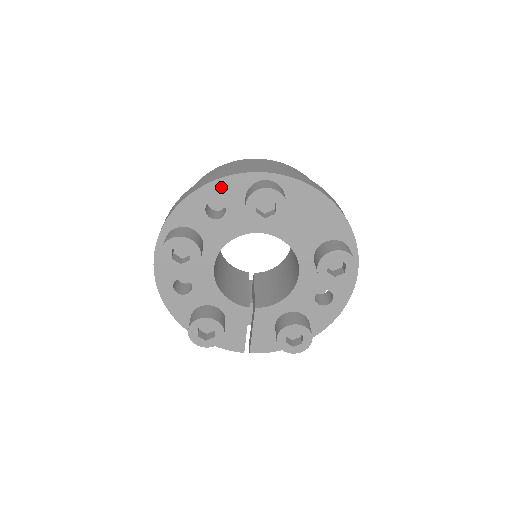
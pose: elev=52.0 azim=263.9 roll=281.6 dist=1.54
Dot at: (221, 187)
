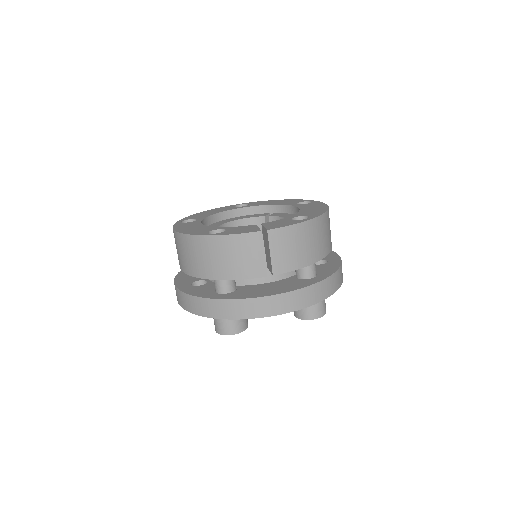
Dot at: occluded
